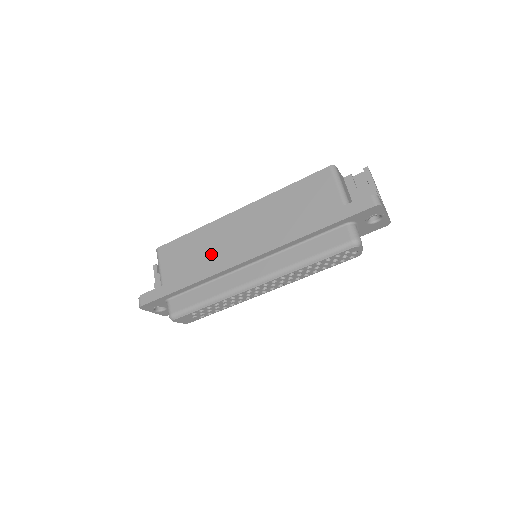
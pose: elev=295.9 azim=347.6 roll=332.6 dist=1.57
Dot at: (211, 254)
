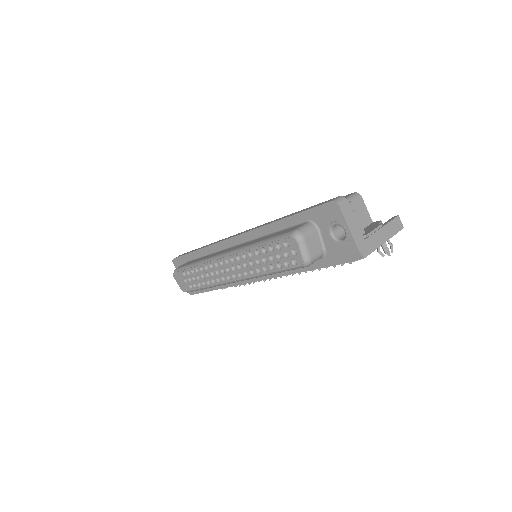
Dot at: occluded
